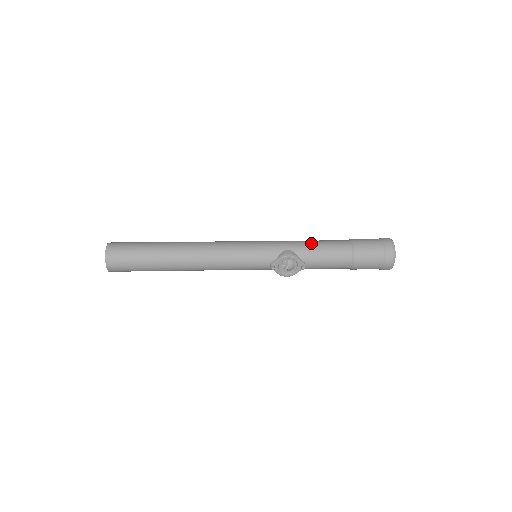
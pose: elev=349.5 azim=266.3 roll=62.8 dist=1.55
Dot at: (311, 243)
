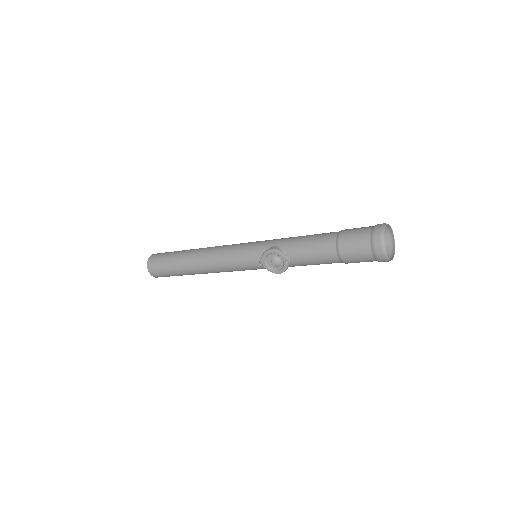
Dot at: (299, 237)
